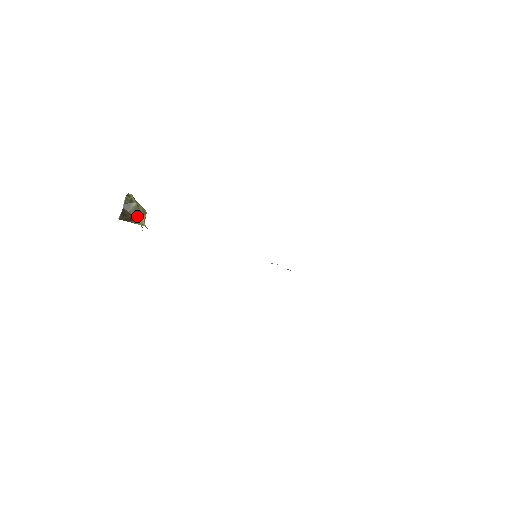
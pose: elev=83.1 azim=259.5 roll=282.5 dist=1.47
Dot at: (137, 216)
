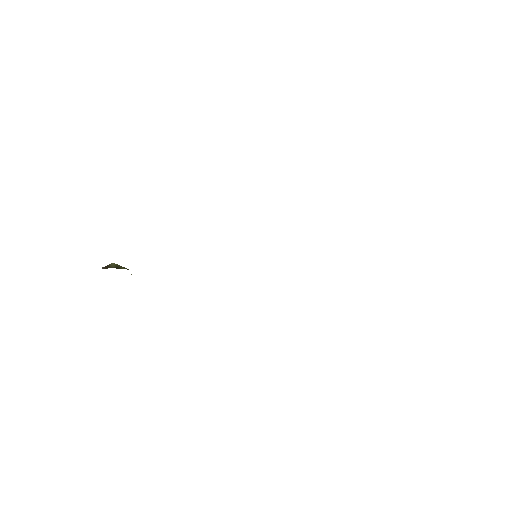
Dot at: (120, 268)
